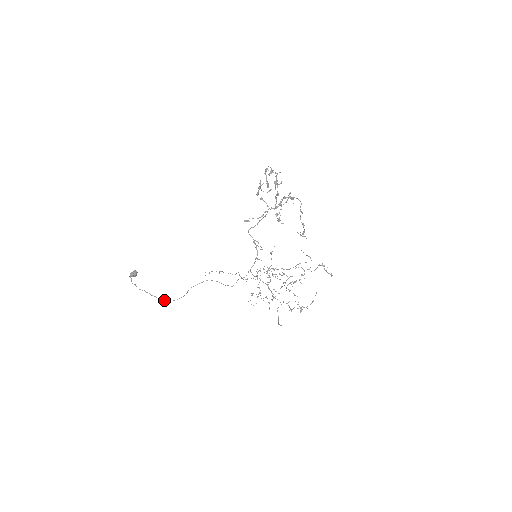
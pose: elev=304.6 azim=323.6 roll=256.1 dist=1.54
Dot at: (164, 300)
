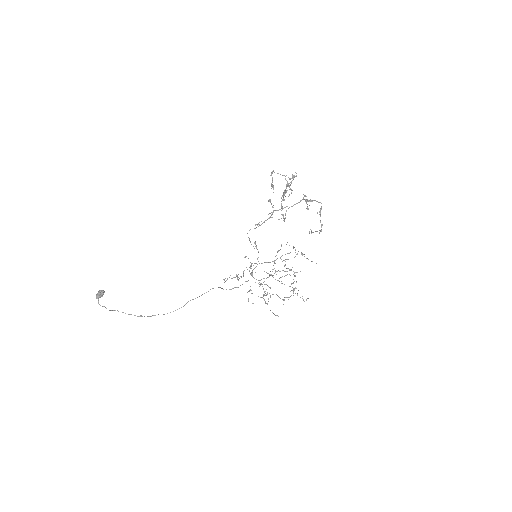
Dot at: occluded
